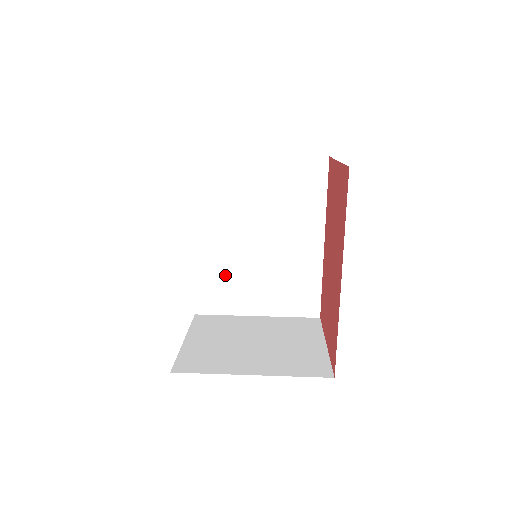
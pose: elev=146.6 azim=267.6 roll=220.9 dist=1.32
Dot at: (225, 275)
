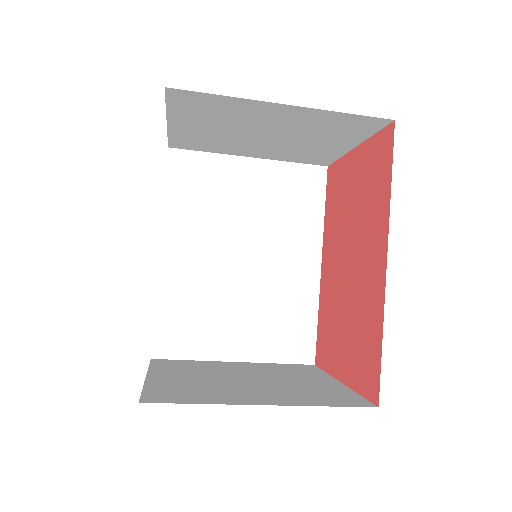
Dot at: (197, 303)
